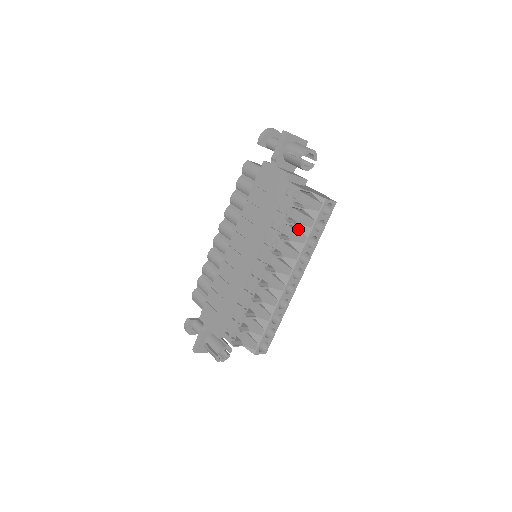
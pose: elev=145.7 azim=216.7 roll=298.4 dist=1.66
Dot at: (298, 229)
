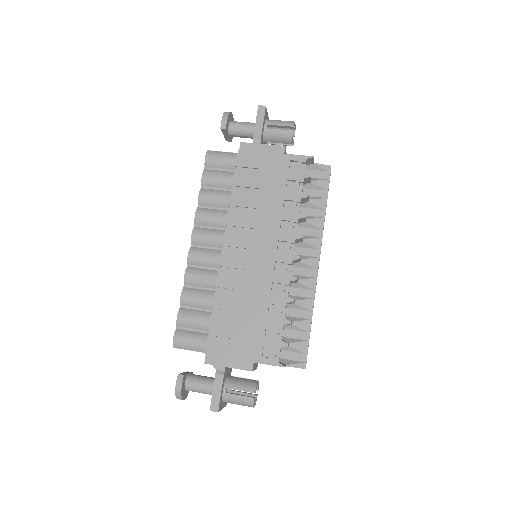
Dot at: (310, 205)
